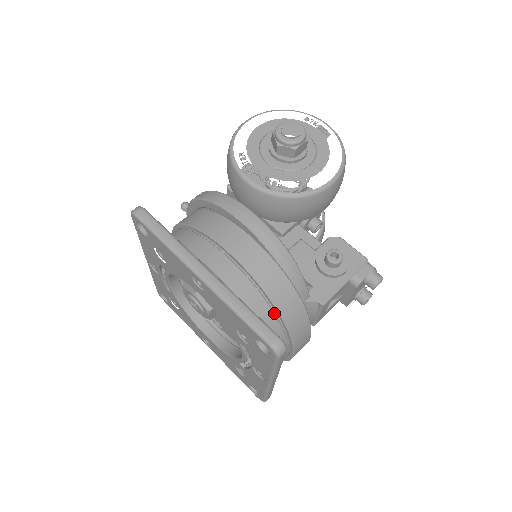
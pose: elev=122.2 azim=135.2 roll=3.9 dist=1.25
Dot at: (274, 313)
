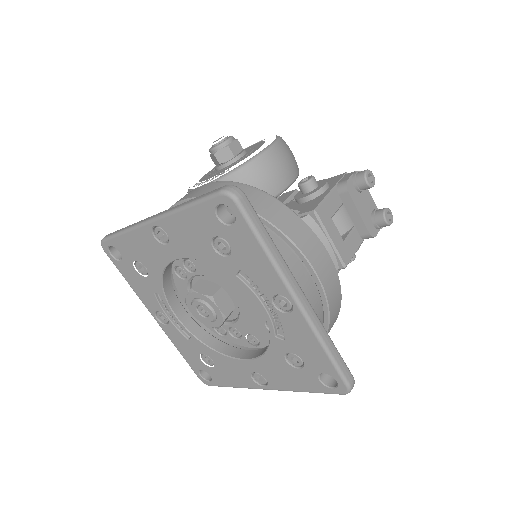
Dot at: occluded
